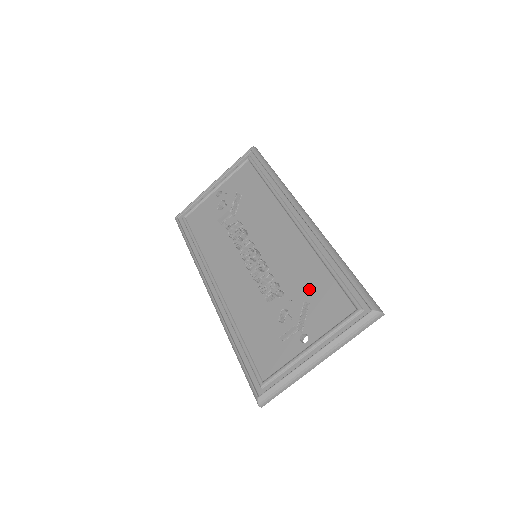
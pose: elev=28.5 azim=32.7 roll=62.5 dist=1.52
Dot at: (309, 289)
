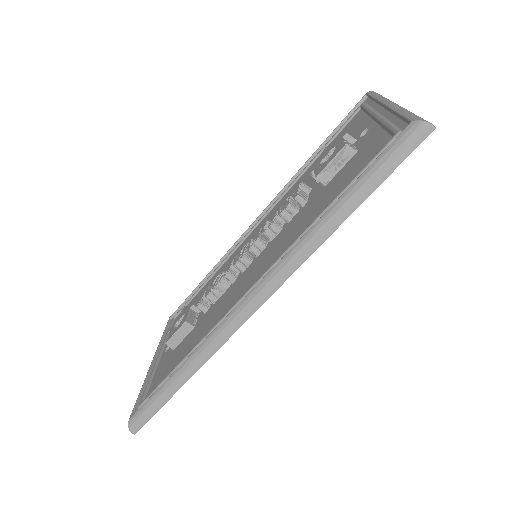
Dot at: occluded
